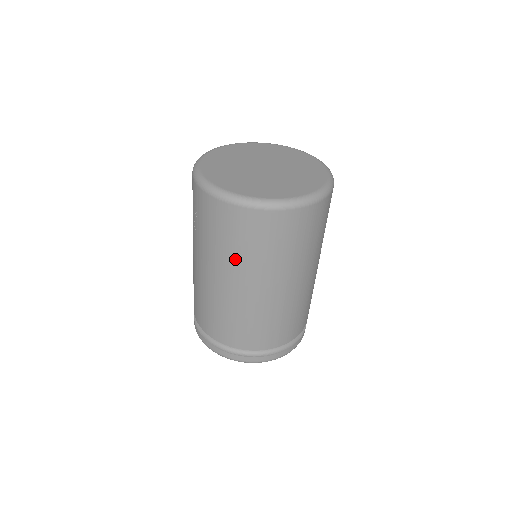
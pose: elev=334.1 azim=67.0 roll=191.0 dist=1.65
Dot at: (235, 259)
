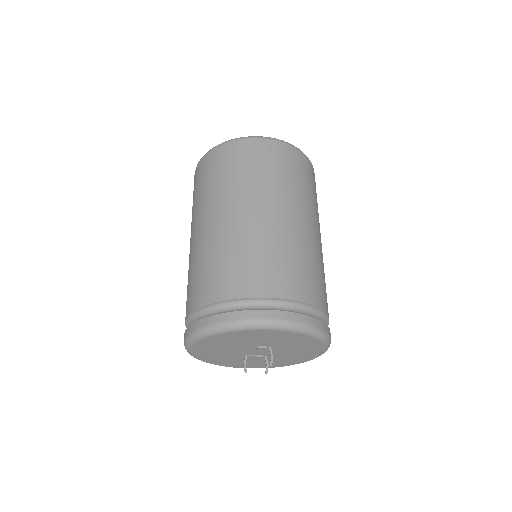
Dot at: (215, 191)
